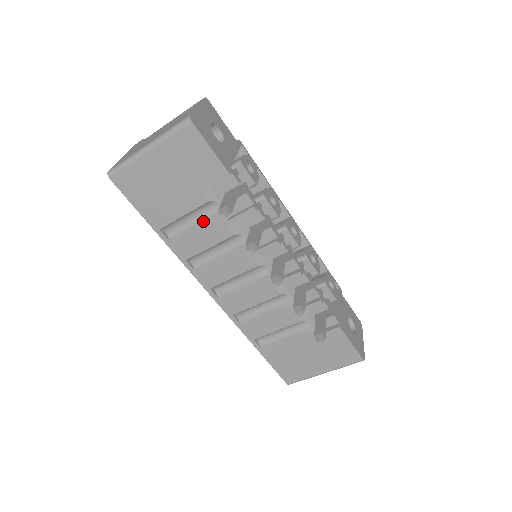
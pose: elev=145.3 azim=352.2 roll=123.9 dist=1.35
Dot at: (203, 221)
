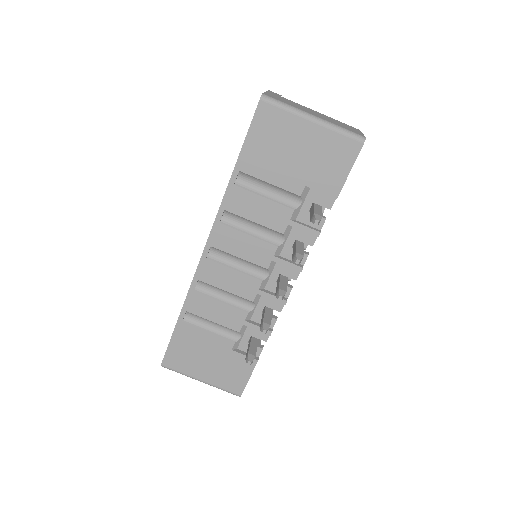
Dot at: (277, 202)
